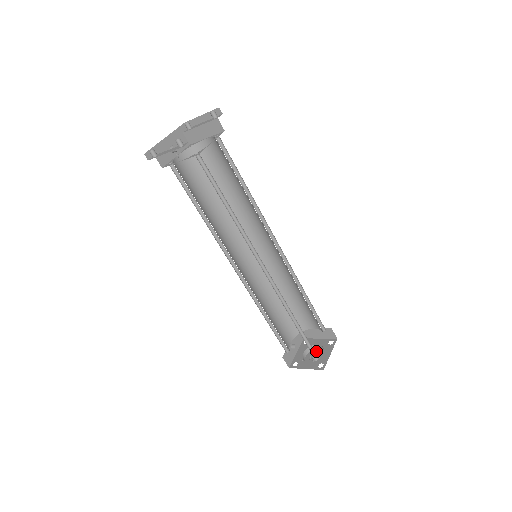
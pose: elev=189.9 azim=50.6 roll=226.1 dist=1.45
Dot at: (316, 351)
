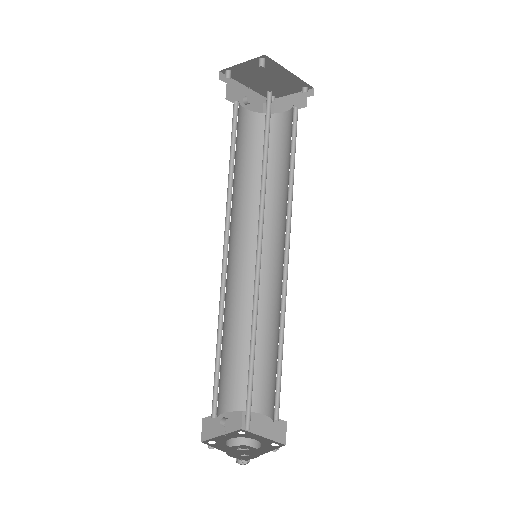
Dot at: (248, 448)
